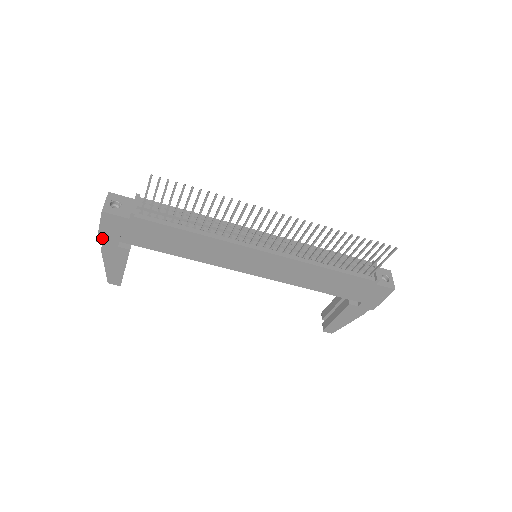
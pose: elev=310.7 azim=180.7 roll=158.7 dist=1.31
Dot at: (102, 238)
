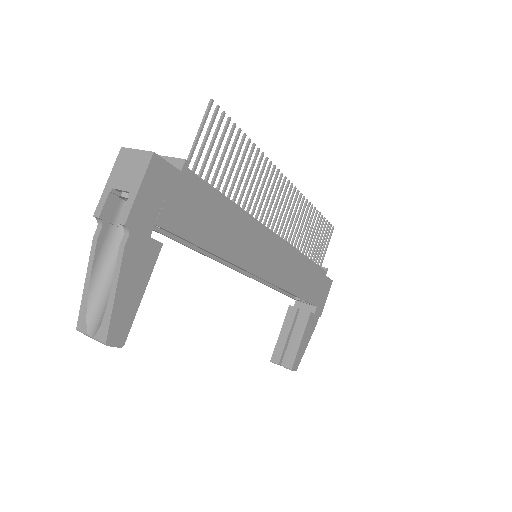
Dot at: (134, 216)
